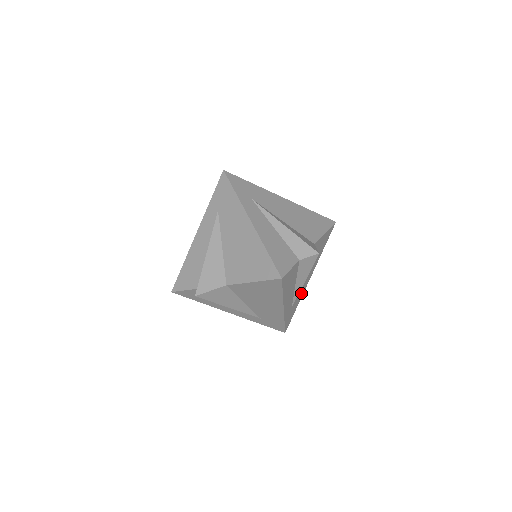
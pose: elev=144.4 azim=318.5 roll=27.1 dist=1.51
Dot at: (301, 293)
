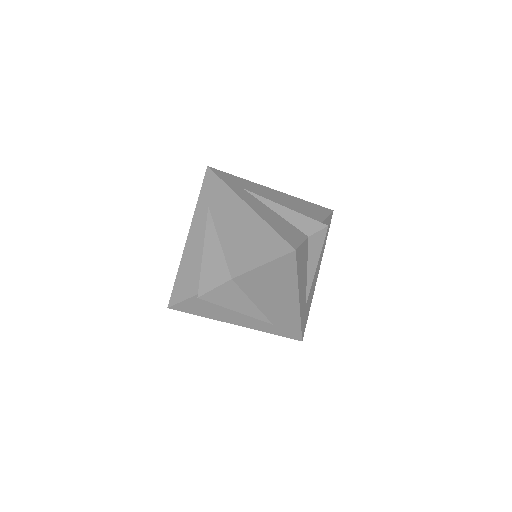
Dot at: (312, 291)
